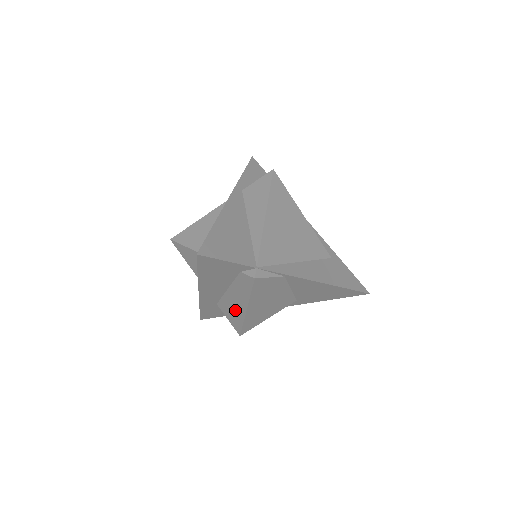
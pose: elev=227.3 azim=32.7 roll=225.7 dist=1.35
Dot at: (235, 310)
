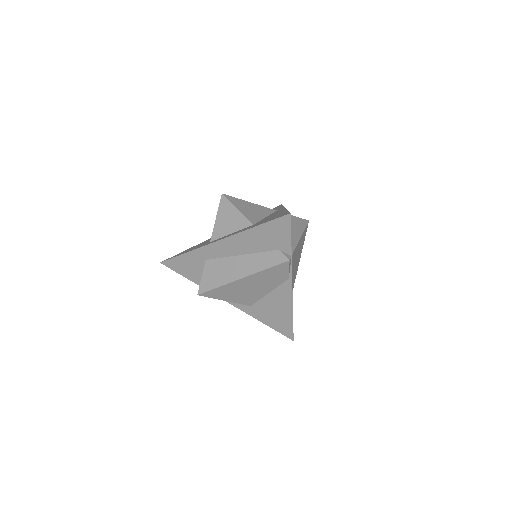
Dot at: (226, 273)
